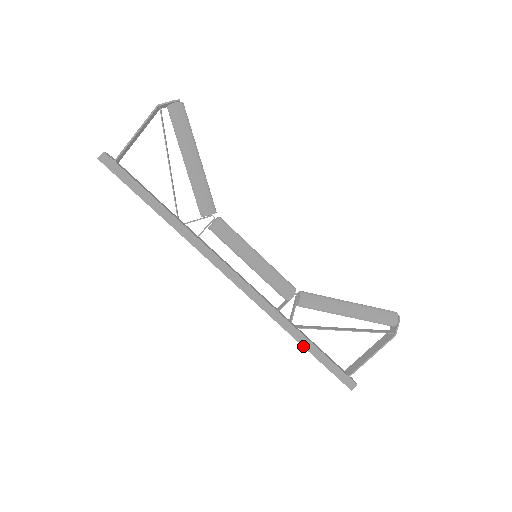
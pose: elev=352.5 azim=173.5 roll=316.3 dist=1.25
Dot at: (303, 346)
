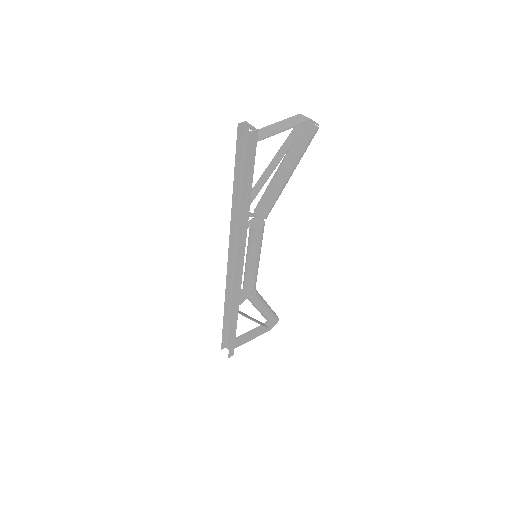
Dot at: (232, 325)
